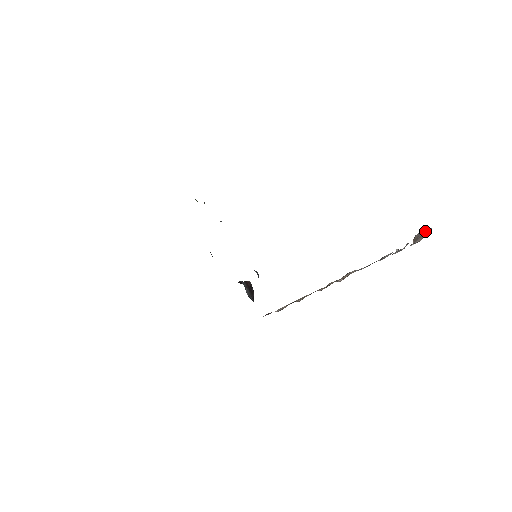
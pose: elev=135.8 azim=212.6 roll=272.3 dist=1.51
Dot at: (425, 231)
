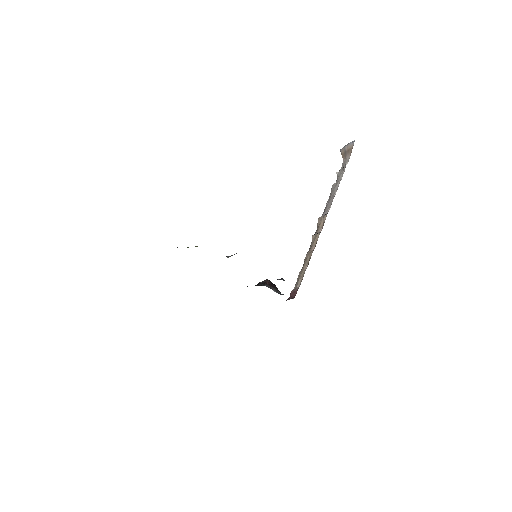
Dot at: (349, 145)
